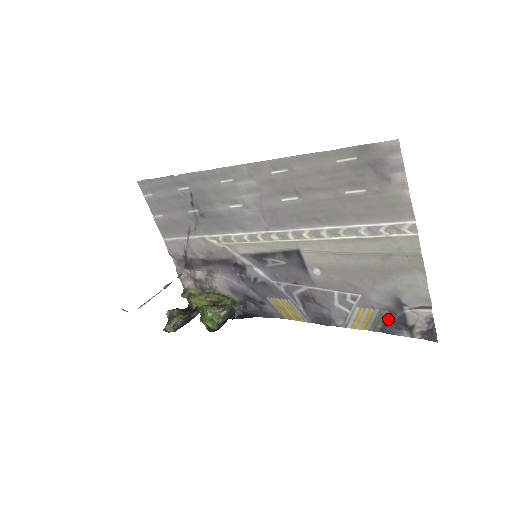
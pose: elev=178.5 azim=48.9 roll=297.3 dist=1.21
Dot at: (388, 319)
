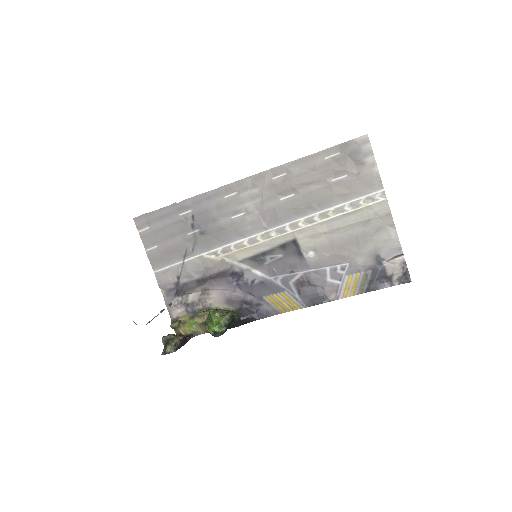
Dot at: (372, 277)
